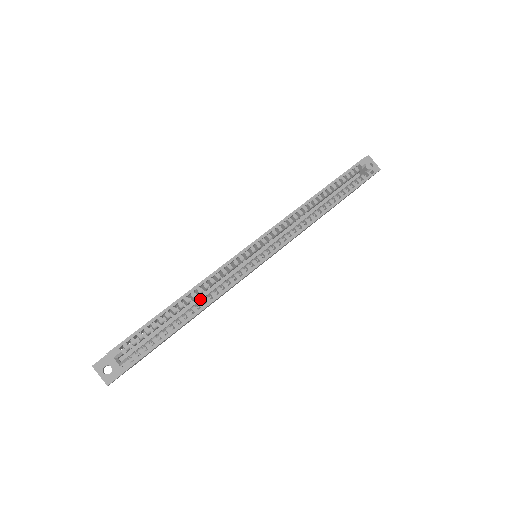
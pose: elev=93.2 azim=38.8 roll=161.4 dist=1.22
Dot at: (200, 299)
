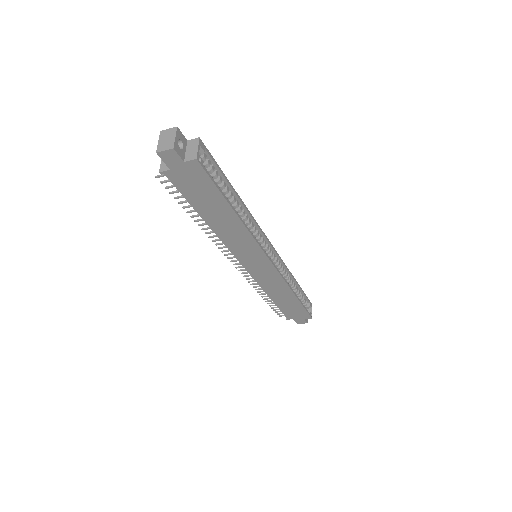
Dot at: occluded
